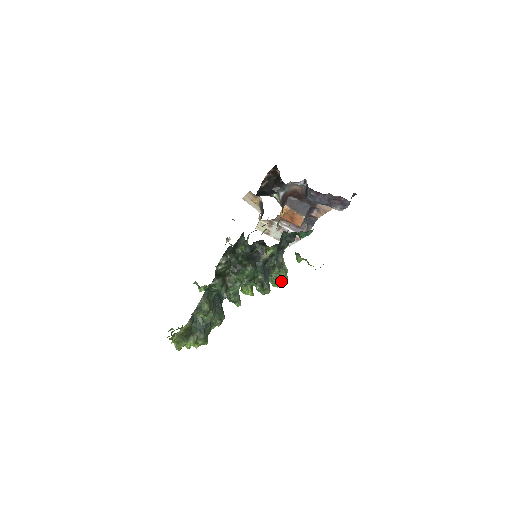
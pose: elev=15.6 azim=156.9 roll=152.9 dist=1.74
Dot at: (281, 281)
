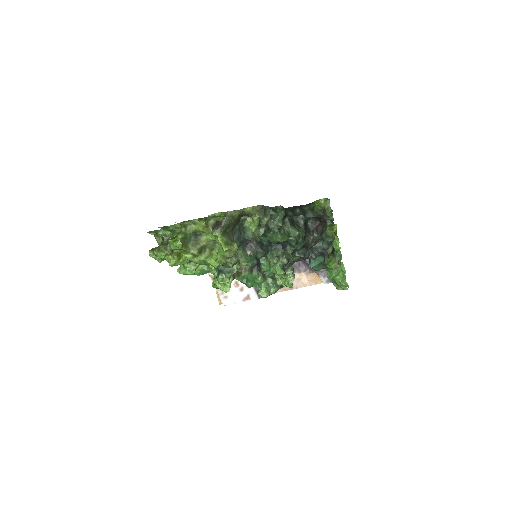
Dot at: (275, 290)
